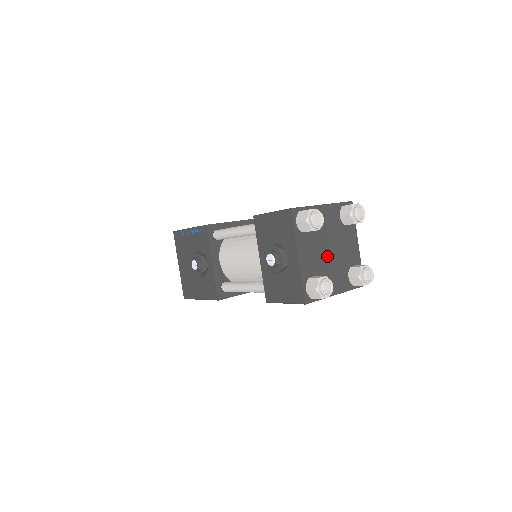
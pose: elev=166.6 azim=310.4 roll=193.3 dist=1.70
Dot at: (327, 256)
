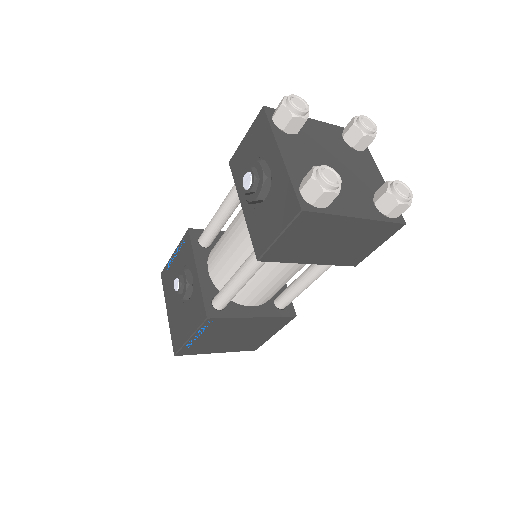
Dot at: occluded
